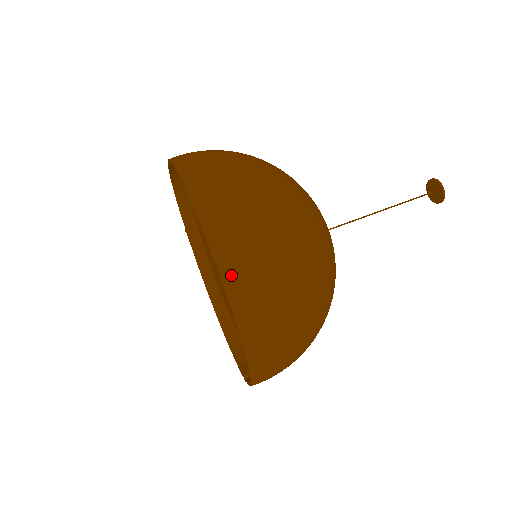
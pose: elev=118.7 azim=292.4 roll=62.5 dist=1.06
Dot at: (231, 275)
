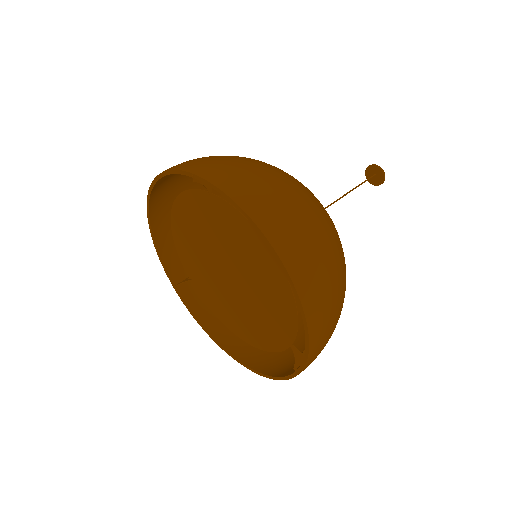
Dot at: (256, 210)
